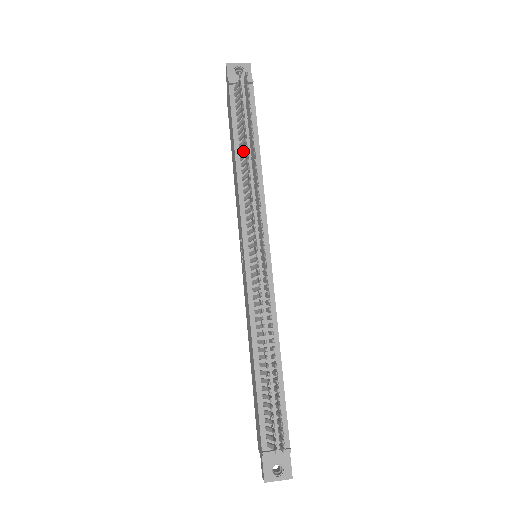
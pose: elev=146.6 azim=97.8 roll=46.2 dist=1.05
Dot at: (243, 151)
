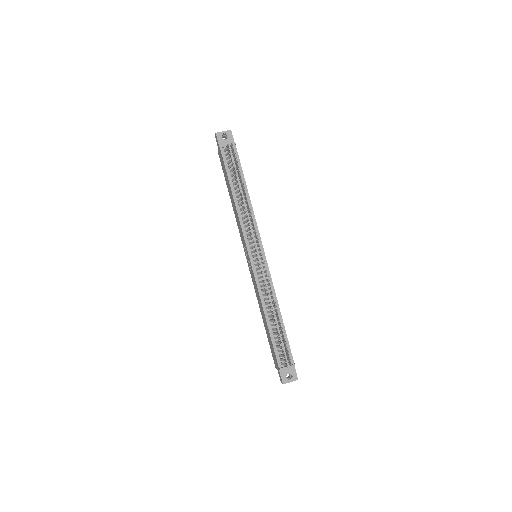
Dot at: (238, 193)
